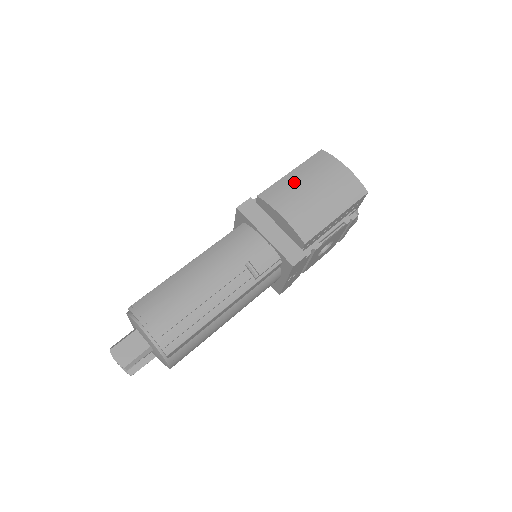
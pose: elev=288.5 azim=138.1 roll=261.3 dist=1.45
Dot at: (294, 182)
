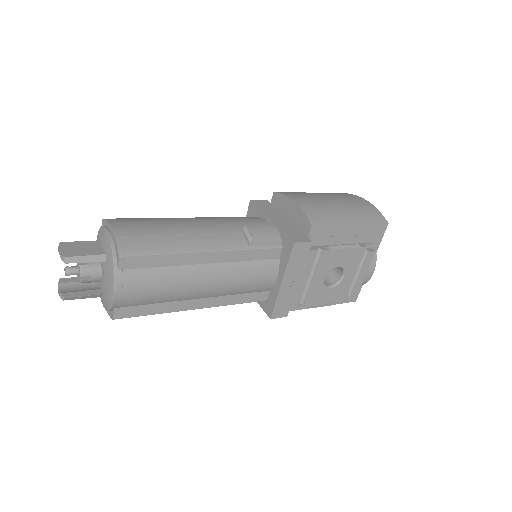
Dot at: (313, 194)
